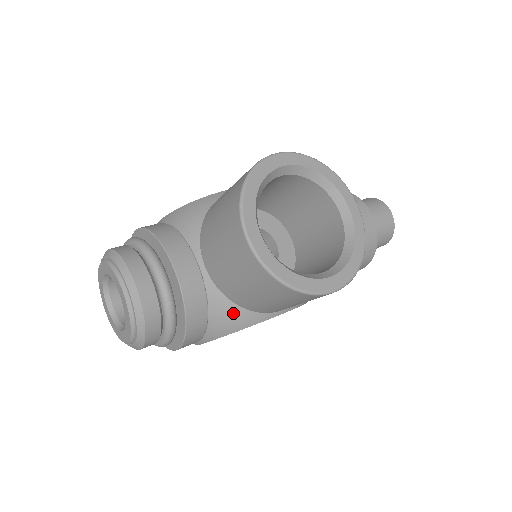
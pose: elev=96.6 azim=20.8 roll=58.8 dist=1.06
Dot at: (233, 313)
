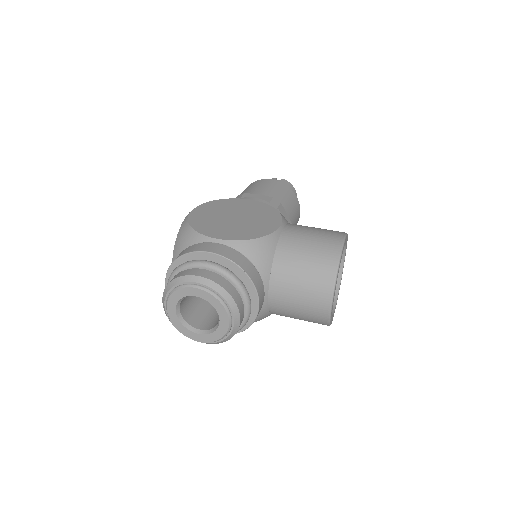
Dot at: (265, 317)
